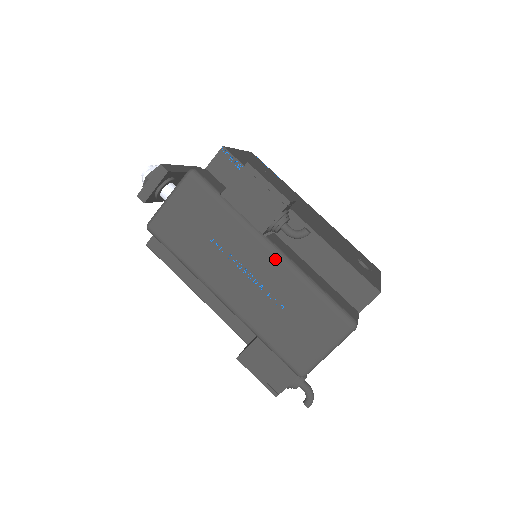
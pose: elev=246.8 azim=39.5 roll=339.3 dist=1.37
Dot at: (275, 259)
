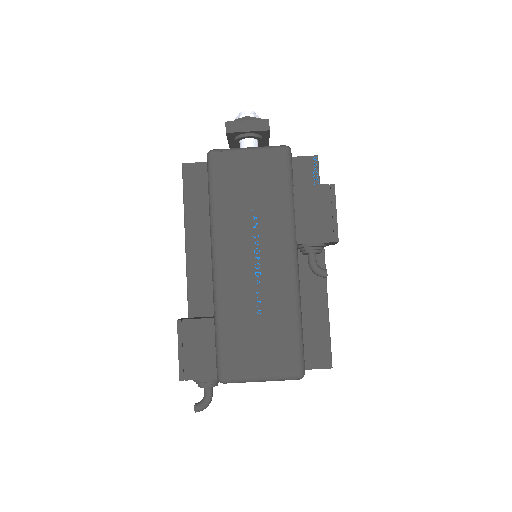
Dot at: (290, 271)
